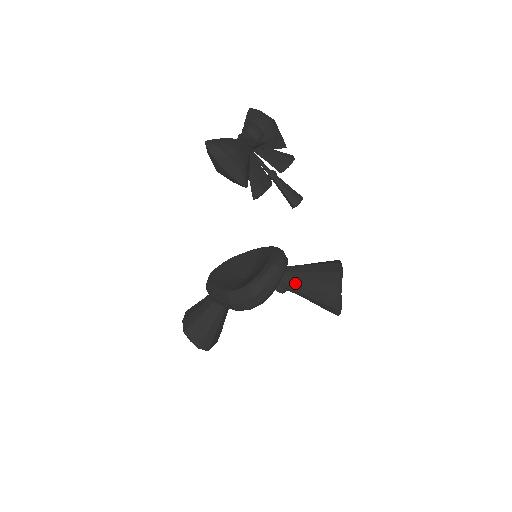
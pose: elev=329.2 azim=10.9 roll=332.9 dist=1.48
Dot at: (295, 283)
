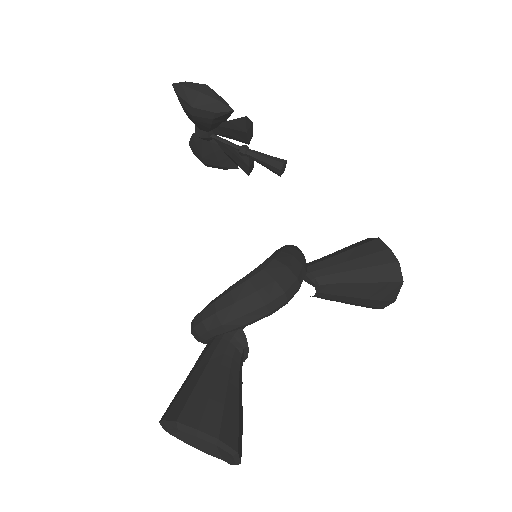
Dot at: (325, 265)
